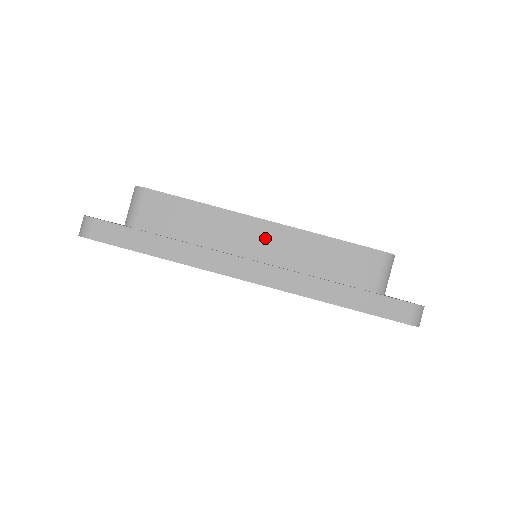
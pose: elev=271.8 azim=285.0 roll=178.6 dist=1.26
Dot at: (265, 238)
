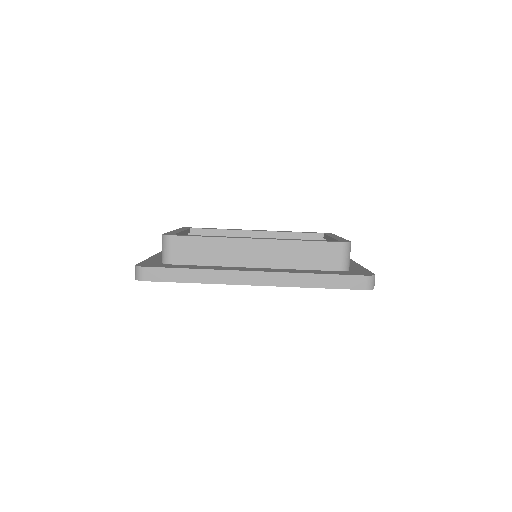
Dot at: (259, 251)
